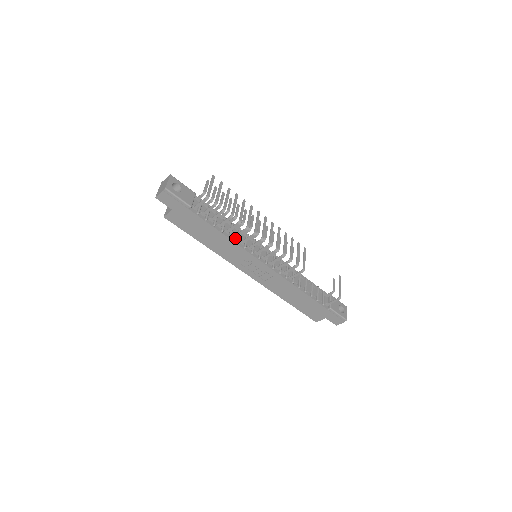
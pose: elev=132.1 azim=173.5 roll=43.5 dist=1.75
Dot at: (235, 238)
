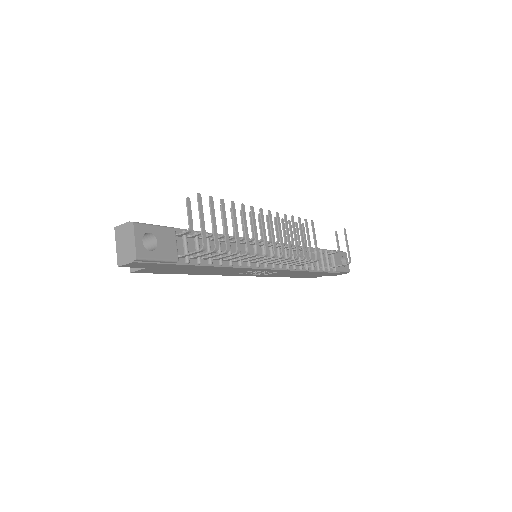
Dot at: (236, 261)
